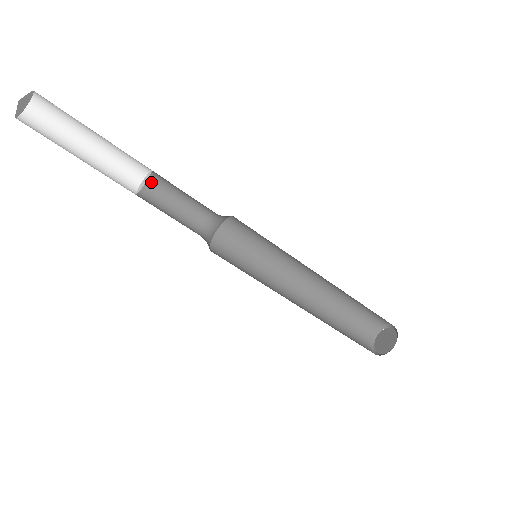
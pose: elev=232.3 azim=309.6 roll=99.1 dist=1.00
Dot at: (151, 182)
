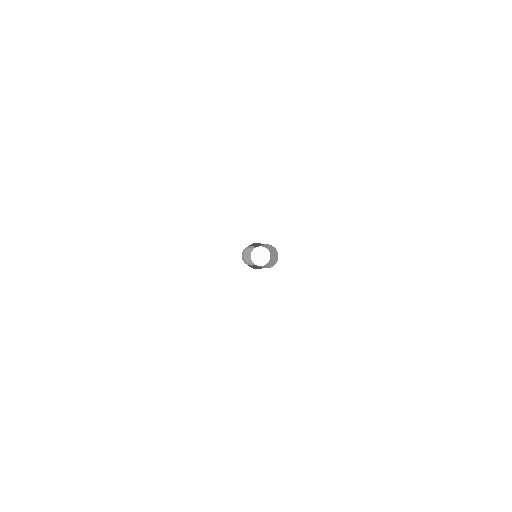
Dot at: (262, 246)
